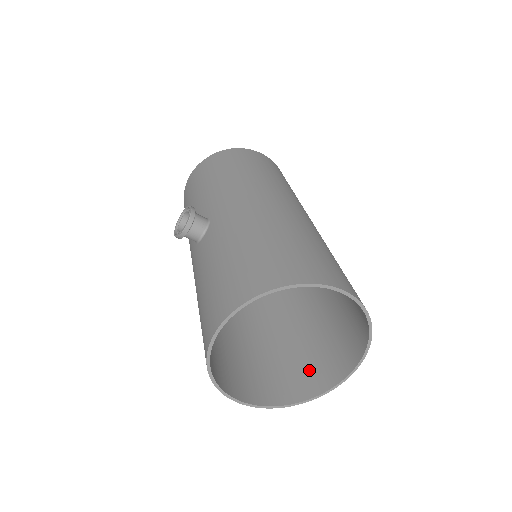
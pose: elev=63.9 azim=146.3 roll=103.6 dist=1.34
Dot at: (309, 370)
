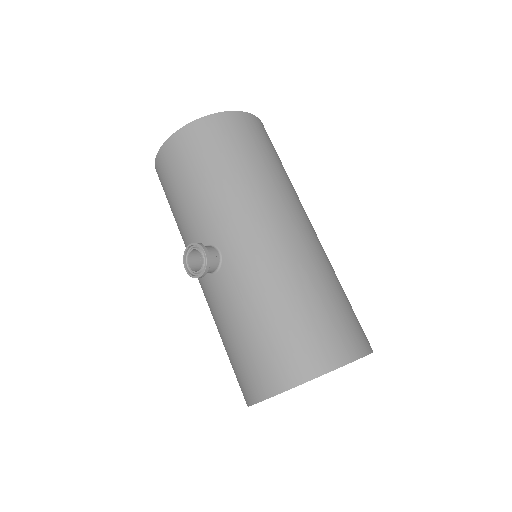
Dot at: occluded
